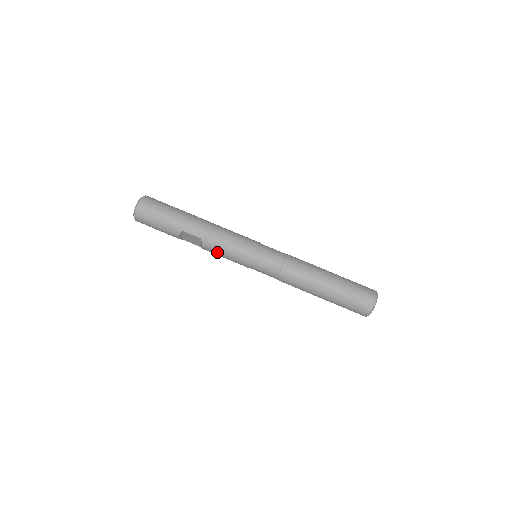
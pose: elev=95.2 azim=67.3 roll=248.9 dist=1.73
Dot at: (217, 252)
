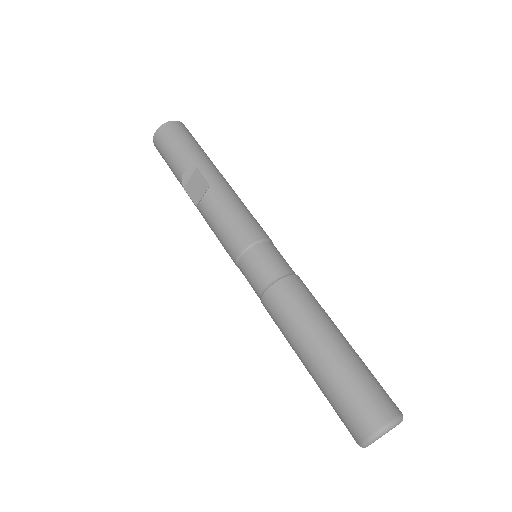
Dot at: (215, 213)
